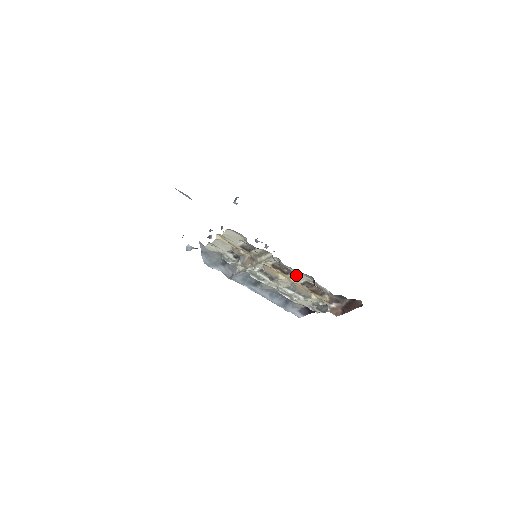
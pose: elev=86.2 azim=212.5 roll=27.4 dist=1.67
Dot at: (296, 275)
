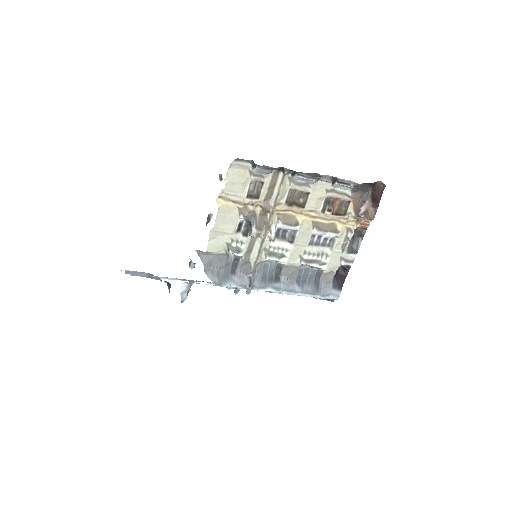
Dot at: (313, 195)
